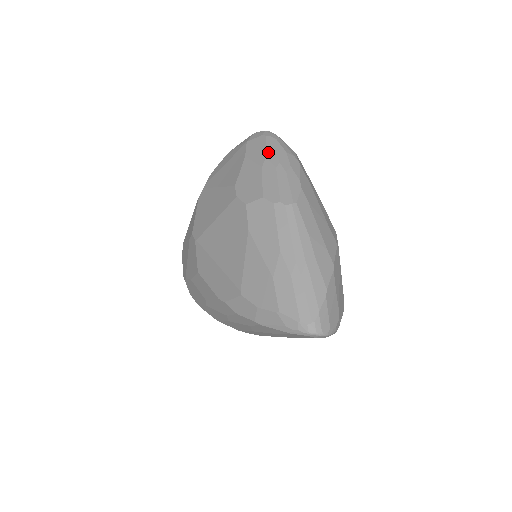
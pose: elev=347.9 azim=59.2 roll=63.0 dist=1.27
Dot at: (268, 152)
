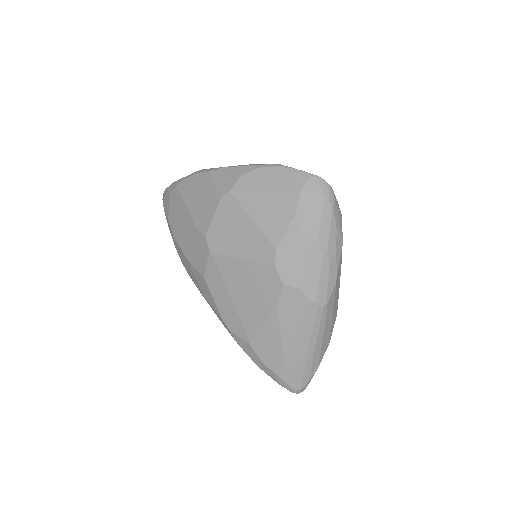
Dot at: (321, 228)
